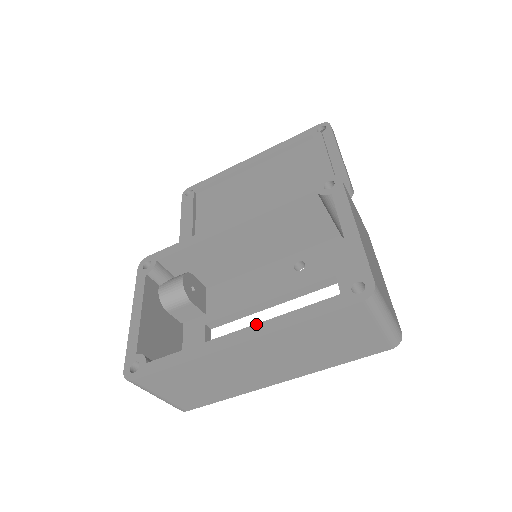
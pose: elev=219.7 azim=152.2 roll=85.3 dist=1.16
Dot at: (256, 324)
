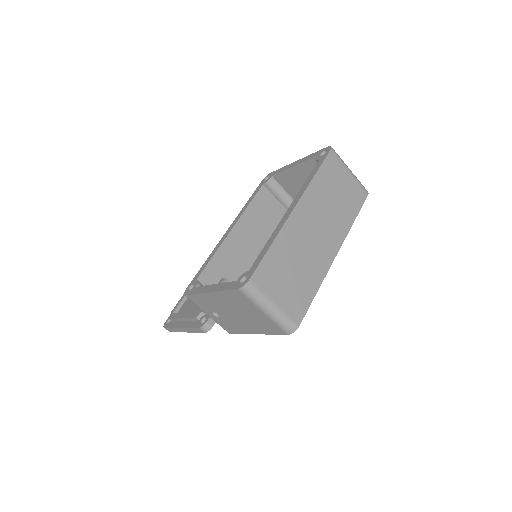
Dot at: (294, 199)
